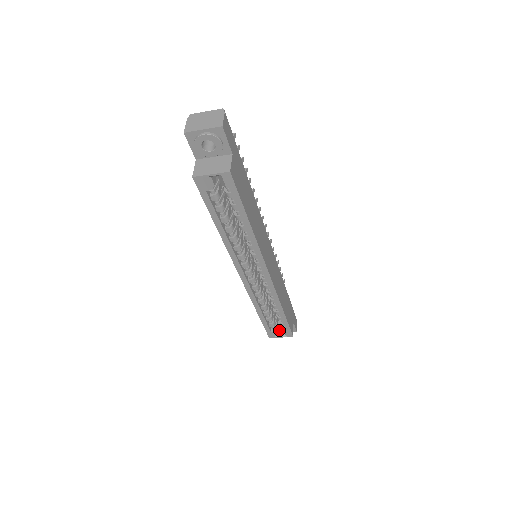
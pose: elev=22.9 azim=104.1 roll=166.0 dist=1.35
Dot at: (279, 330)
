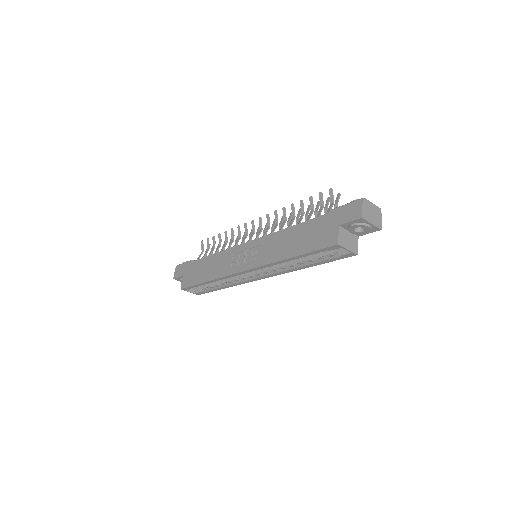
Dot at: occluded
